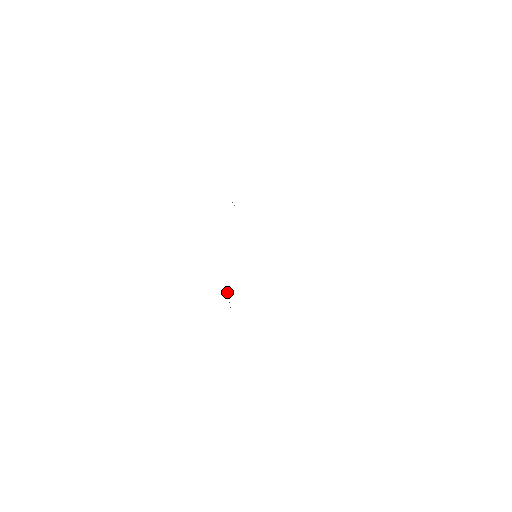
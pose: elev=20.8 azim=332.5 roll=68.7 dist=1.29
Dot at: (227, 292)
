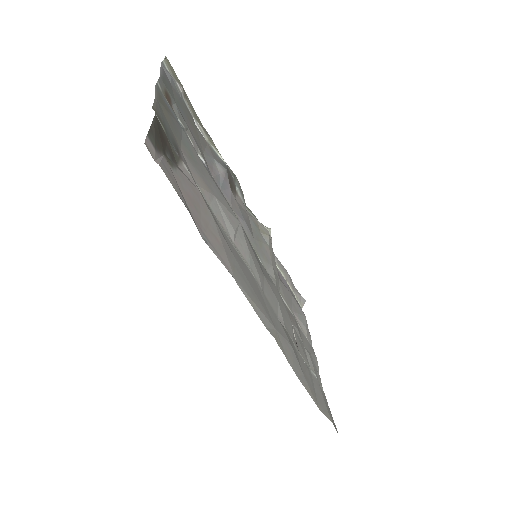
Dot at: (293, 332)
